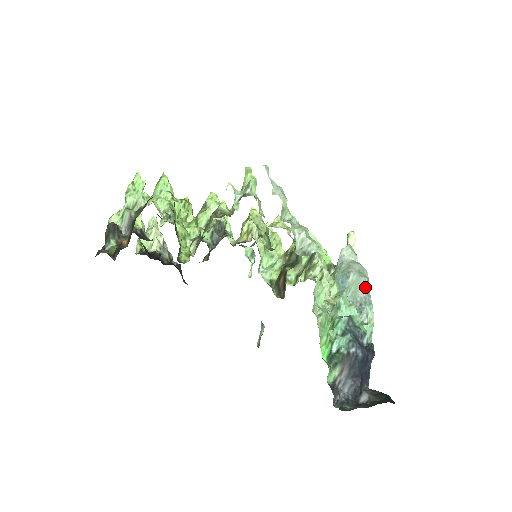
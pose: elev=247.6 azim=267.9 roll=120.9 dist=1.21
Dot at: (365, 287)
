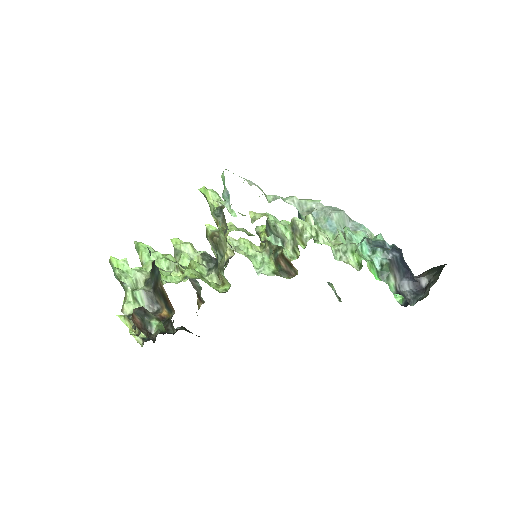
Dot at: (347, 217)
